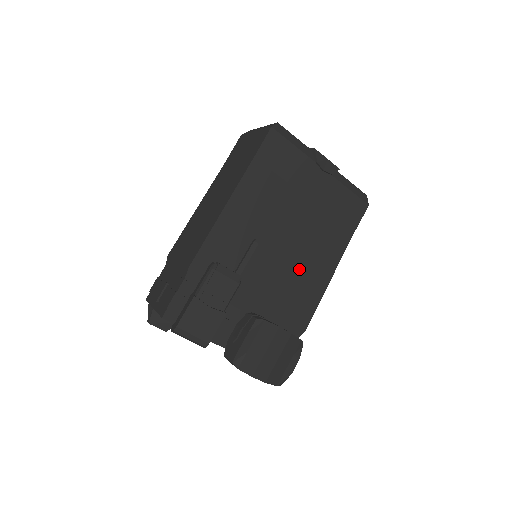
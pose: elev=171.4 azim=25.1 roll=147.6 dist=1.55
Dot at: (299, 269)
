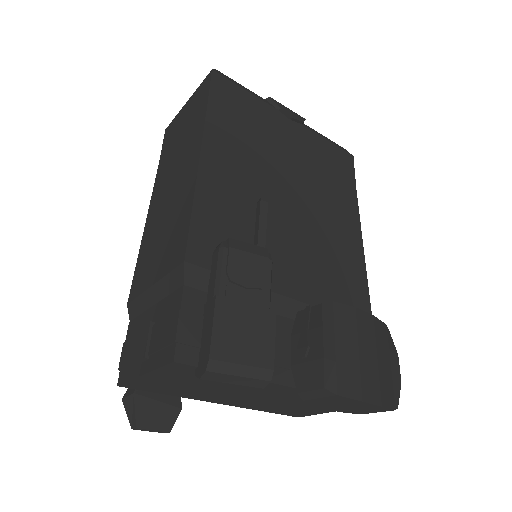
Dot at: (324, 241)
